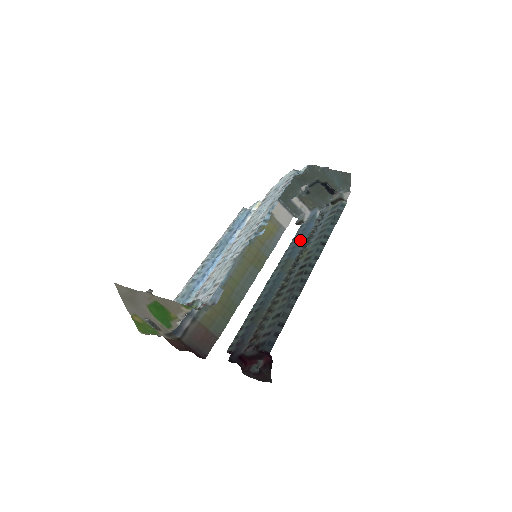
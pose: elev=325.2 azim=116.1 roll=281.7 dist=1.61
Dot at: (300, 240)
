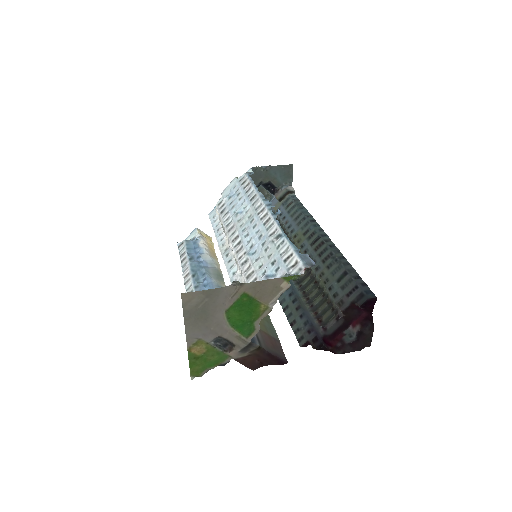
Dot at: occluded
